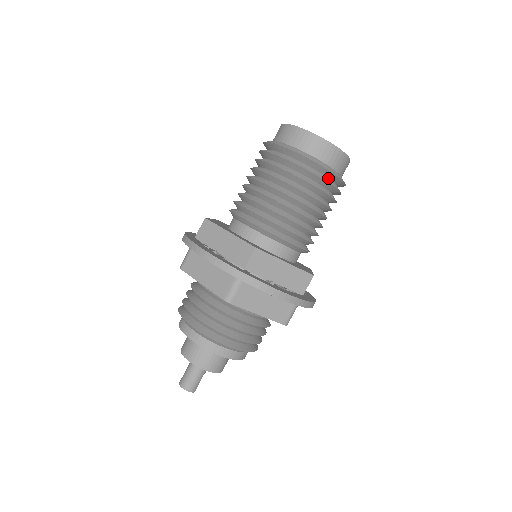
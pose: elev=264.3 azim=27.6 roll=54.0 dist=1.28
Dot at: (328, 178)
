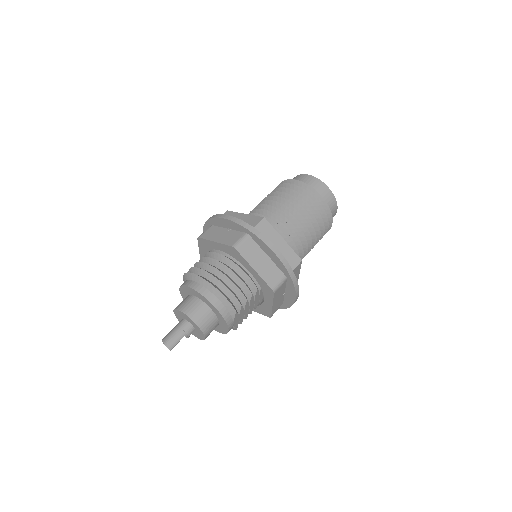
Dot at: occluded
